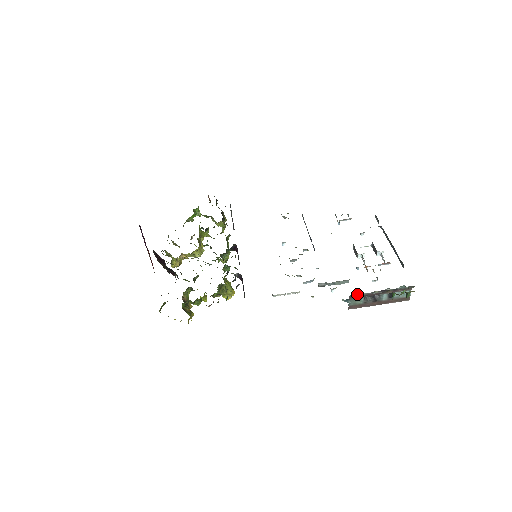
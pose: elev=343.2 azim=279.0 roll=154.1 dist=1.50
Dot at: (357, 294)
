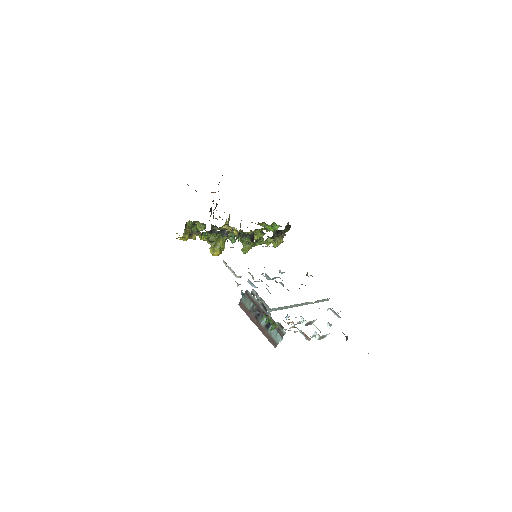
Dot at: (251, 294)
